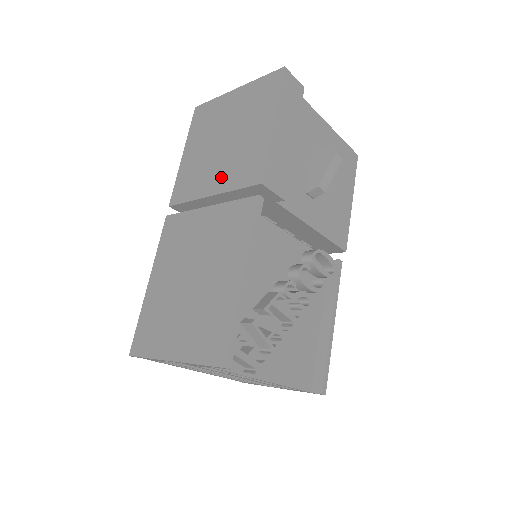
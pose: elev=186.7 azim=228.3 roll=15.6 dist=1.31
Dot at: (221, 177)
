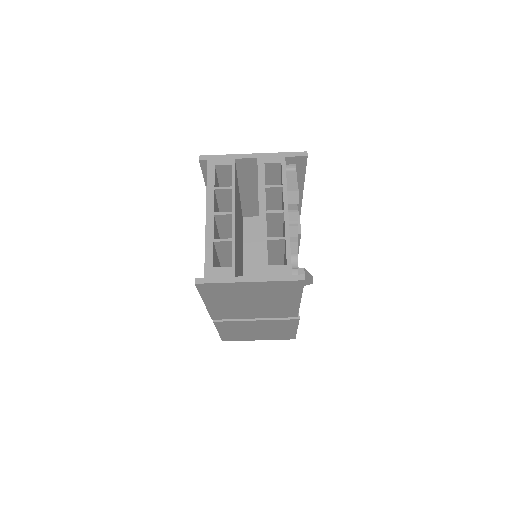
Dot at: occluded
